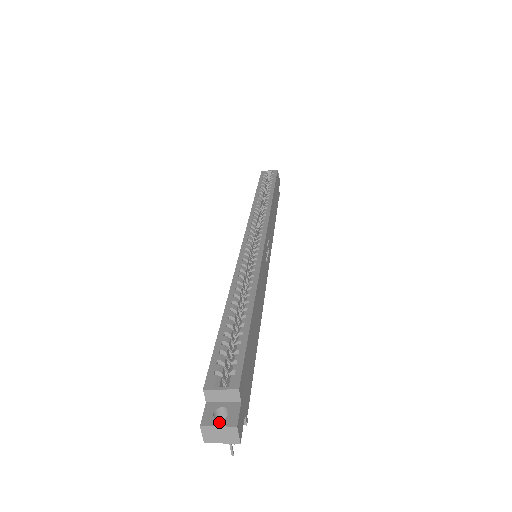
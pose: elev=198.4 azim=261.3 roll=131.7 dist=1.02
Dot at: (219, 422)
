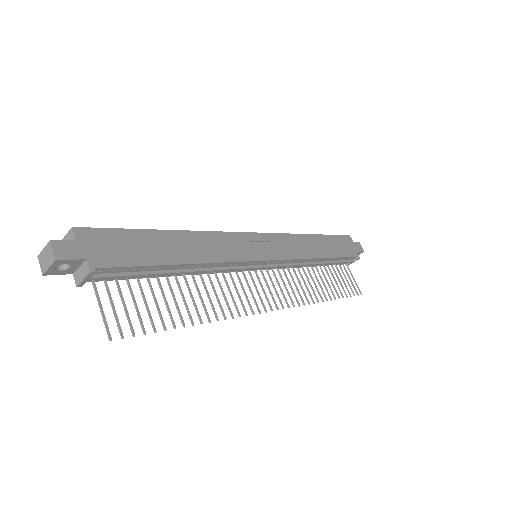
Dot at: (48, 248)
